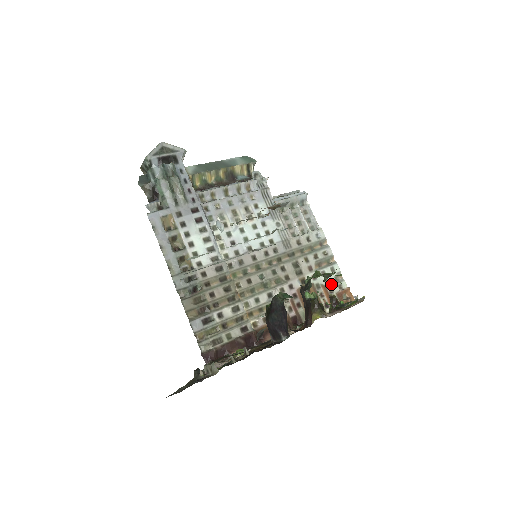
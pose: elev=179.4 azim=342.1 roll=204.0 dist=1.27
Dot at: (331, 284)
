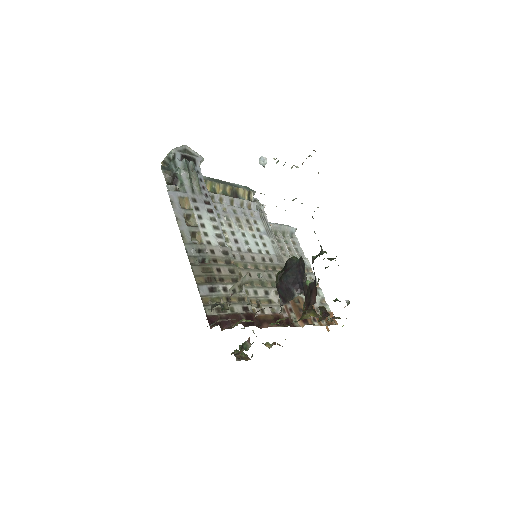
Dot at: (317, 304)
